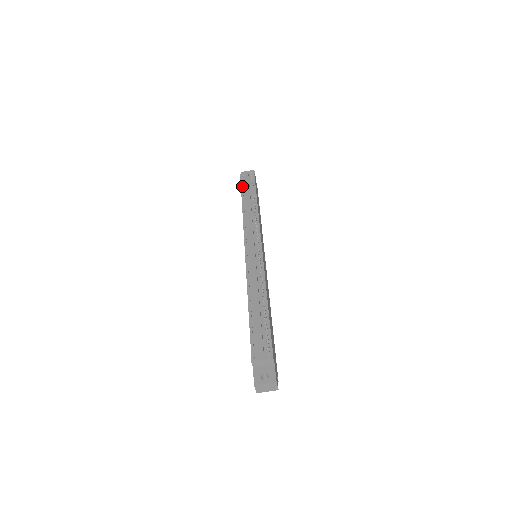
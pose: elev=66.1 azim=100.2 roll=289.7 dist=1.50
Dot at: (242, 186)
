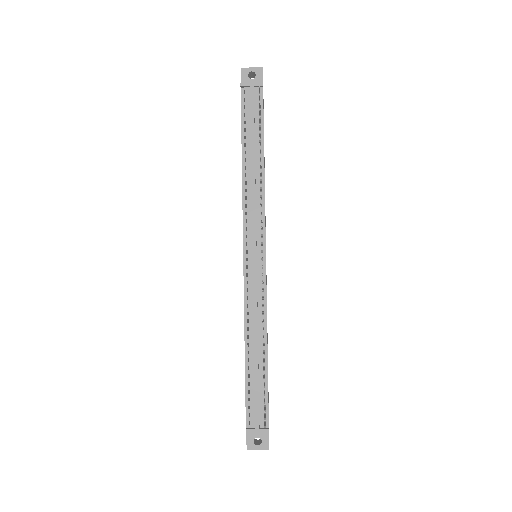
Dot at: (243, 115)
